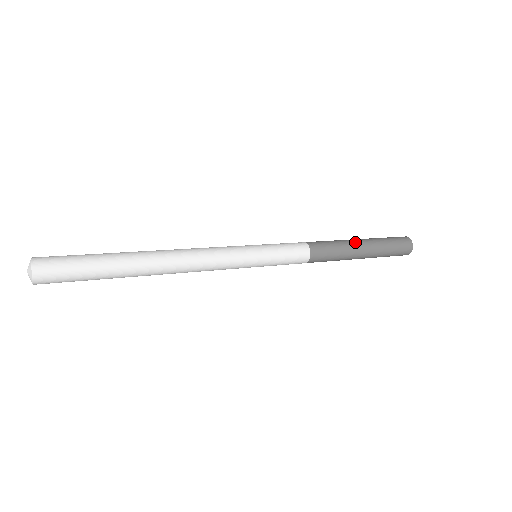
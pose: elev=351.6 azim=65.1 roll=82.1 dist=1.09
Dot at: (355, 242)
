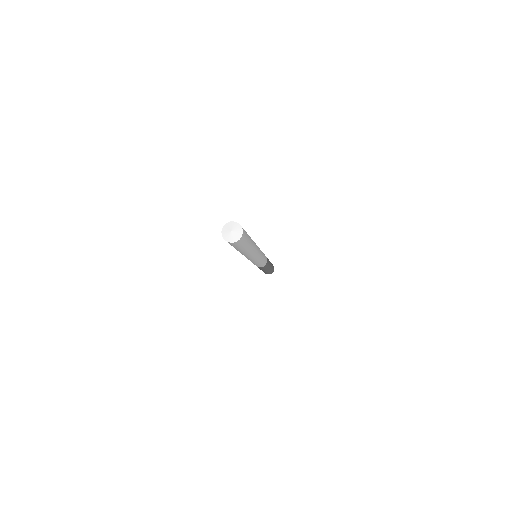
Dot at: occluded
